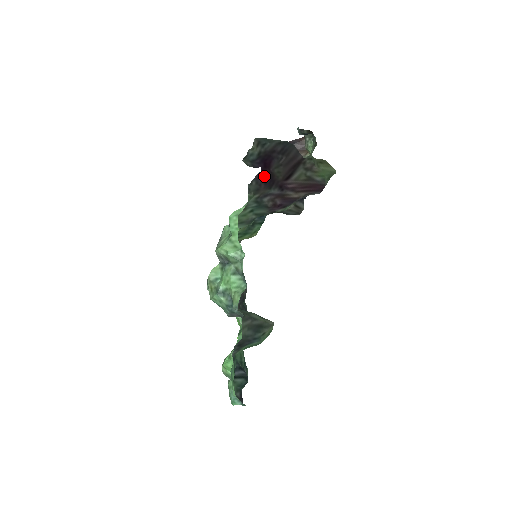
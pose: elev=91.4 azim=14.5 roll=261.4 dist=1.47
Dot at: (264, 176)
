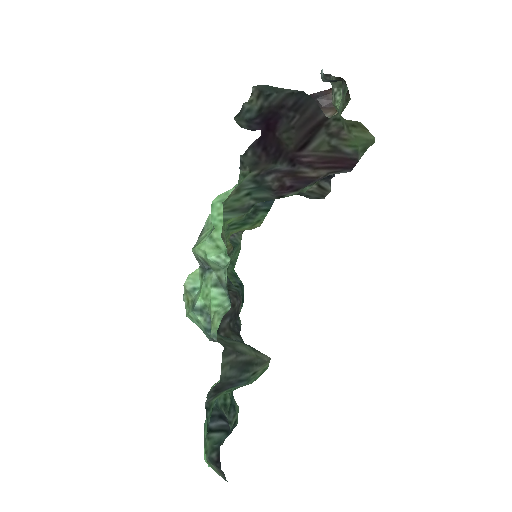
Dot at: (266, 143)
